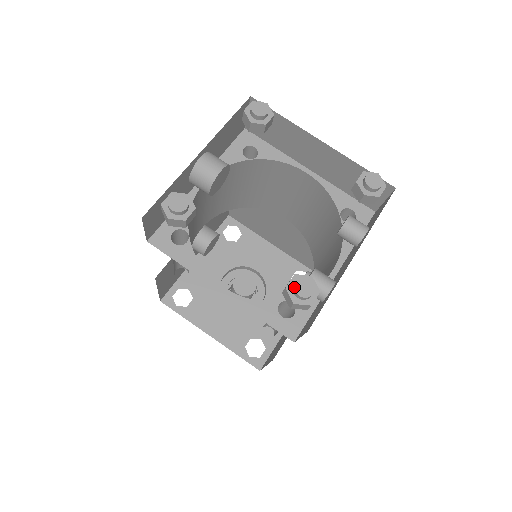
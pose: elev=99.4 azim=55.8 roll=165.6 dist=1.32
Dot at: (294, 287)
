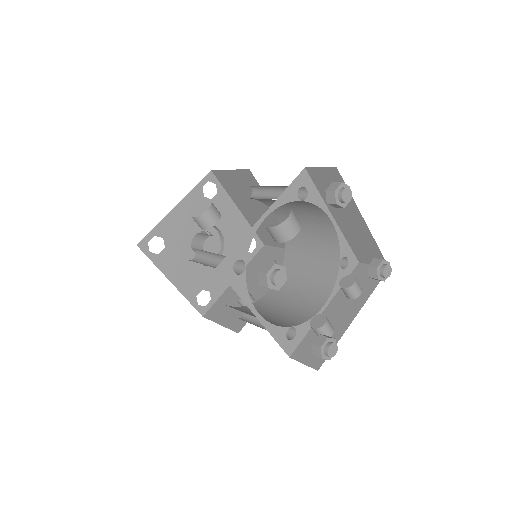
Dot at: (328, 350)
